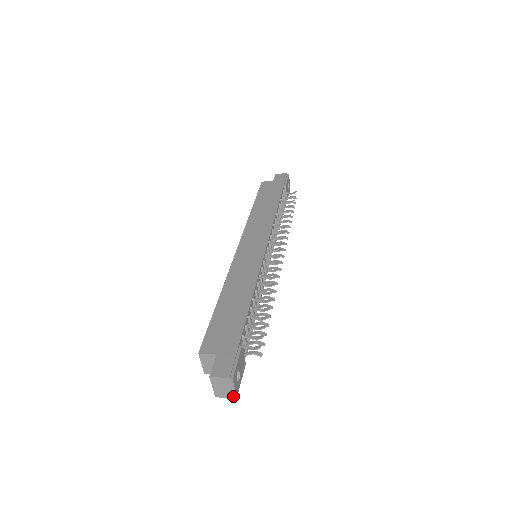
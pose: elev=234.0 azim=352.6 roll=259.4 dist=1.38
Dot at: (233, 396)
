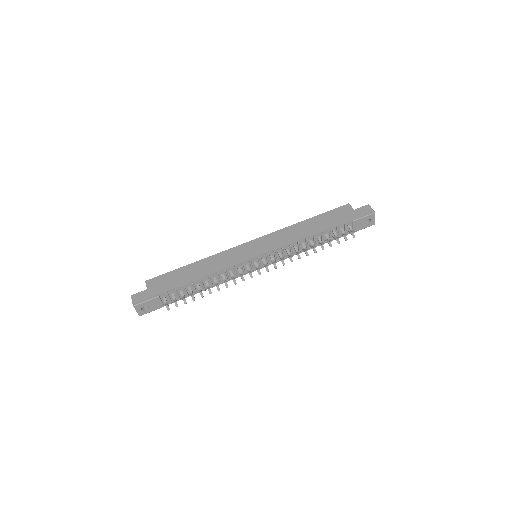
Dot at: (139, 314)
